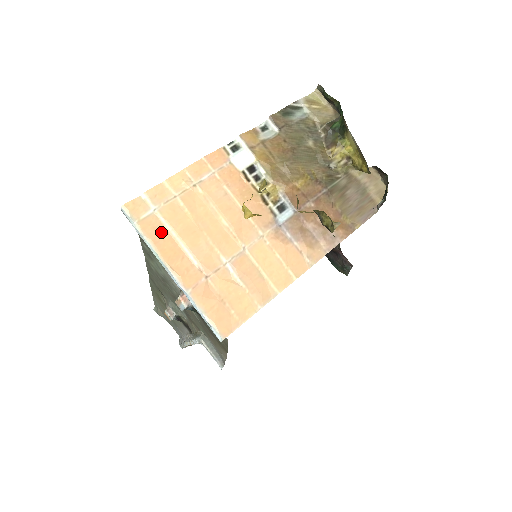
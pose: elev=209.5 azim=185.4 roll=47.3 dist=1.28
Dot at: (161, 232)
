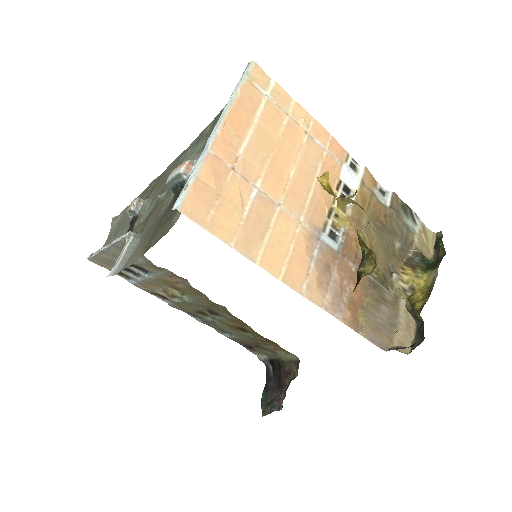
Dot at: (251, 106)
